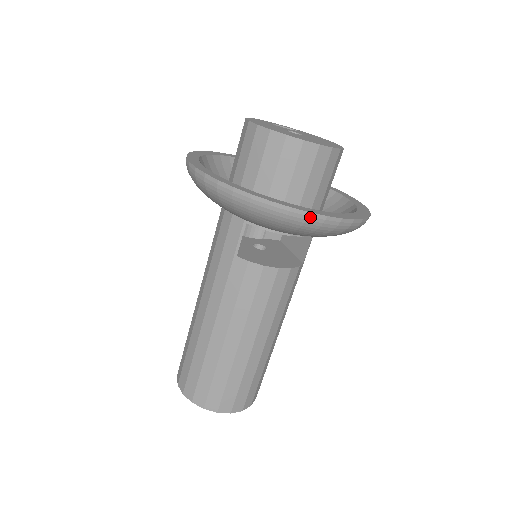
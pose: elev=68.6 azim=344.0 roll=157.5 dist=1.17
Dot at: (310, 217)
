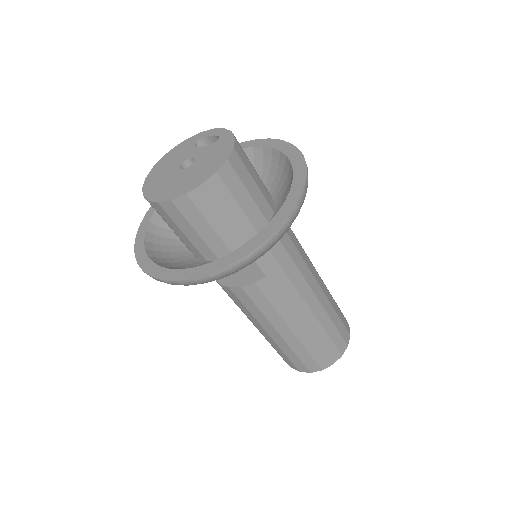
Dot at: occluded
